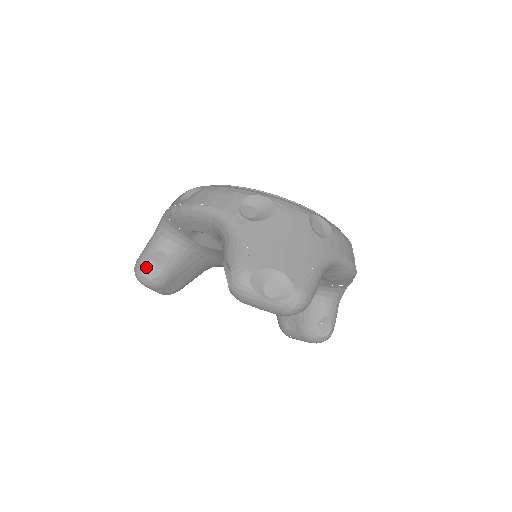
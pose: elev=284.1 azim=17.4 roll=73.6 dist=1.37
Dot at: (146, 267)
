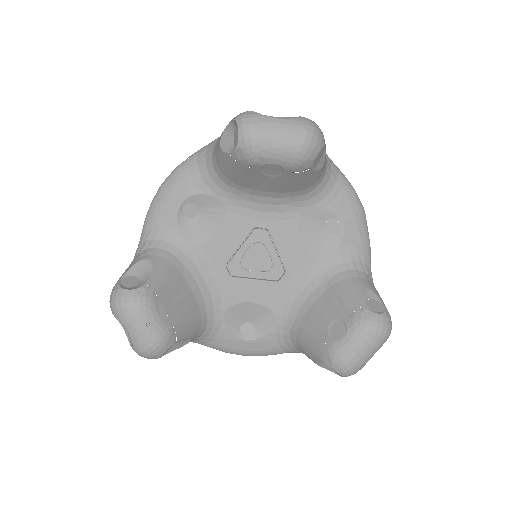
Dot at: (126, 283)
